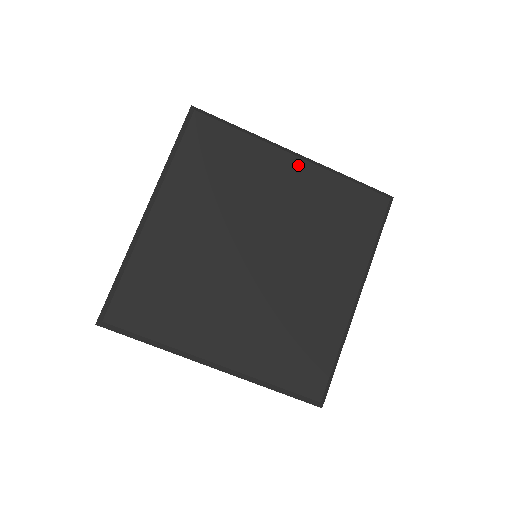
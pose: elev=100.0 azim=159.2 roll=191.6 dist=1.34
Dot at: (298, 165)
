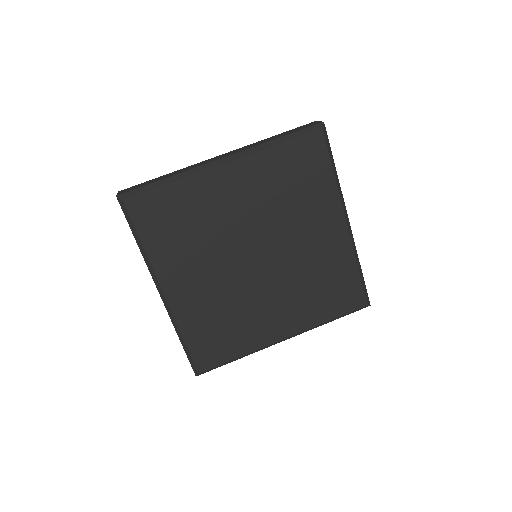
Dot at: (342, 230)
